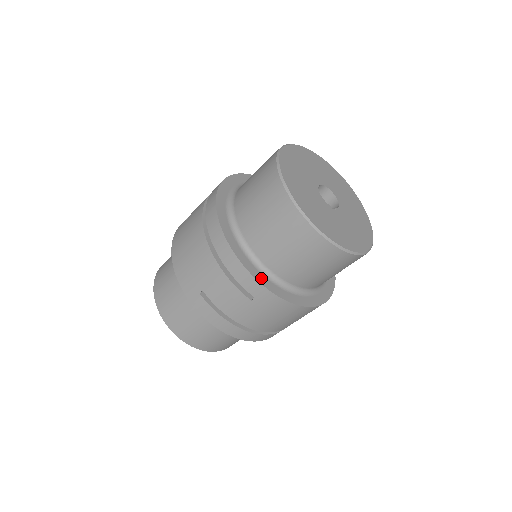
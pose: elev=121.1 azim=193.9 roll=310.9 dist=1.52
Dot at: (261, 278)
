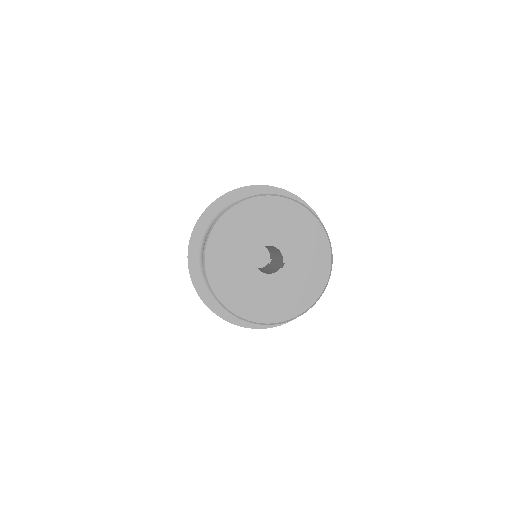
Dot at: occluded
